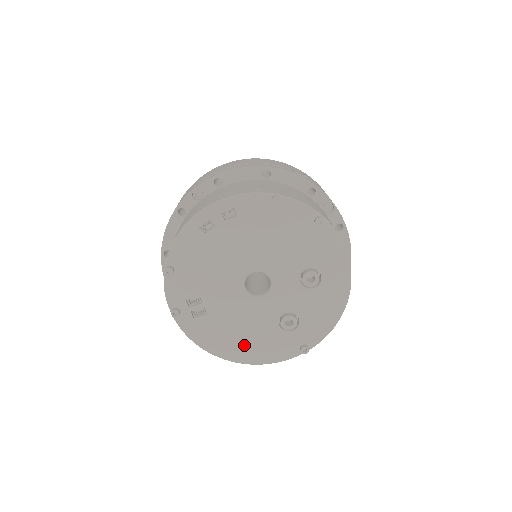
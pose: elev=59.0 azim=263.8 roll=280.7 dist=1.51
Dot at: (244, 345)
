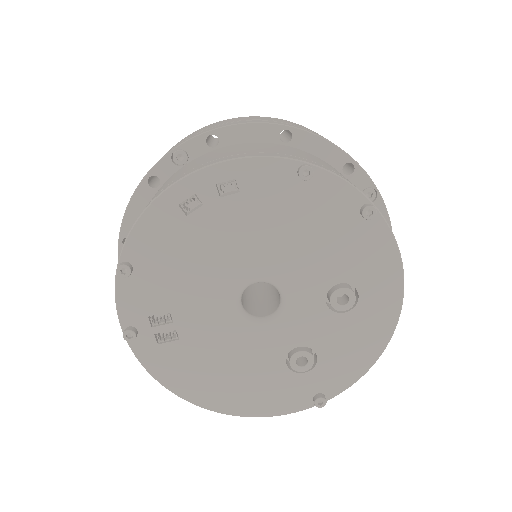
Dot at: (231, 388)
